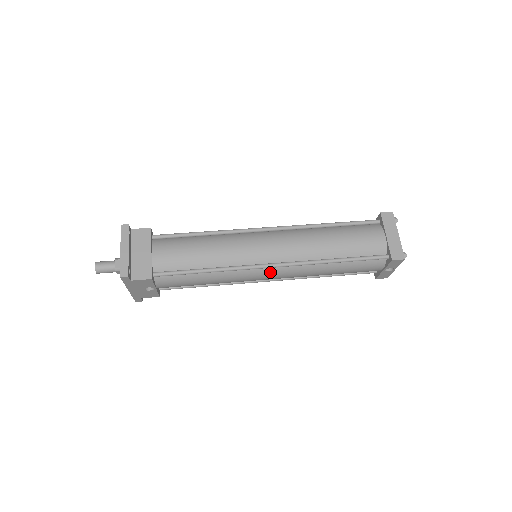
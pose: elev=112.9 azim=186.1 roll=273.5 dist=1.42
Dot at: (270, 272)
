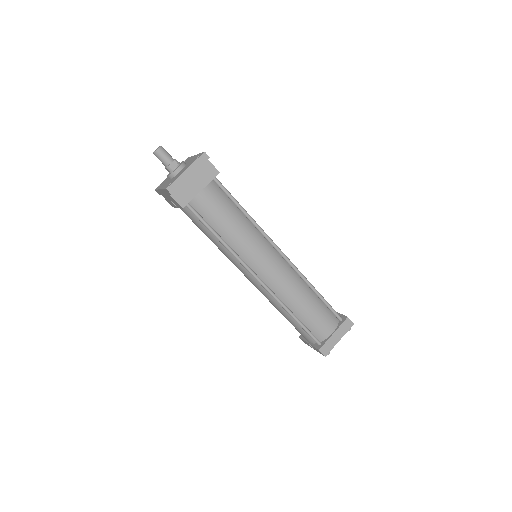
Dot at: (252, 278)
